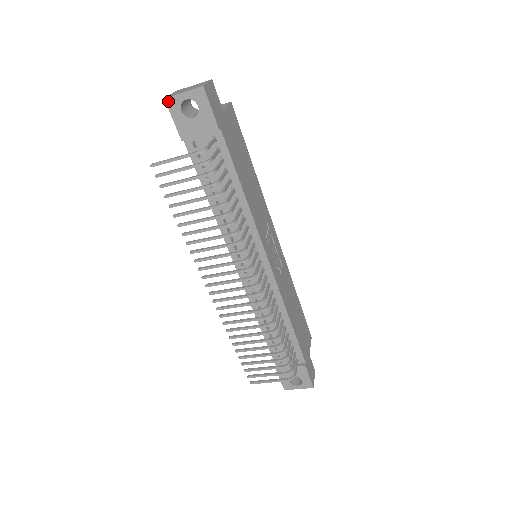
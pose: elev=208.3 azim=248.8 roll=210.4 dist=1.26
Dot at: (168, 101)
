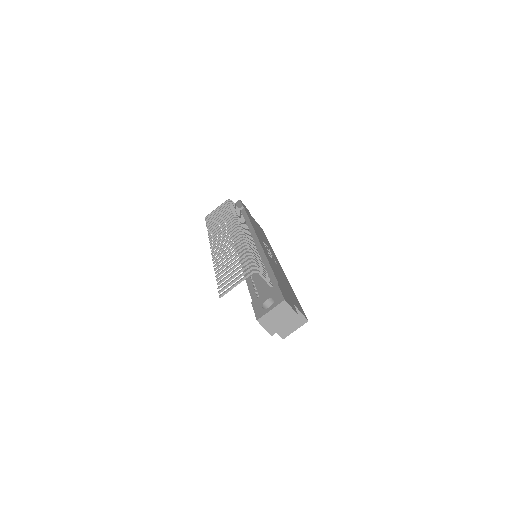
Dot at: occluded
